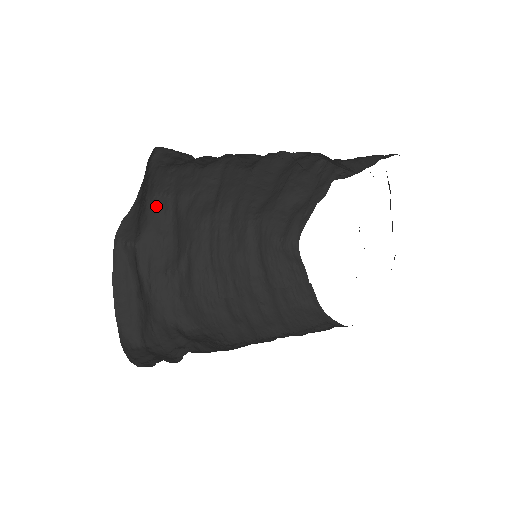
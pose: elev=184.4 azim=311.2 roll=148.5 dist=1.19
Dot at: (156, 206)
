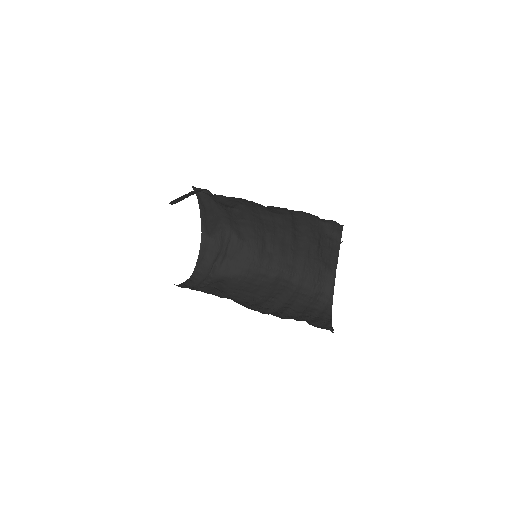
Dot at: occluded
